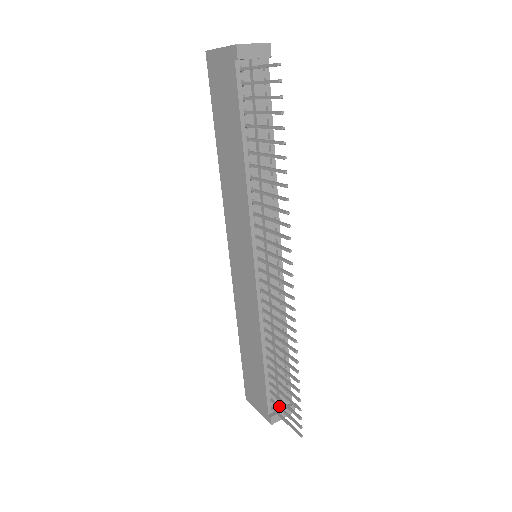
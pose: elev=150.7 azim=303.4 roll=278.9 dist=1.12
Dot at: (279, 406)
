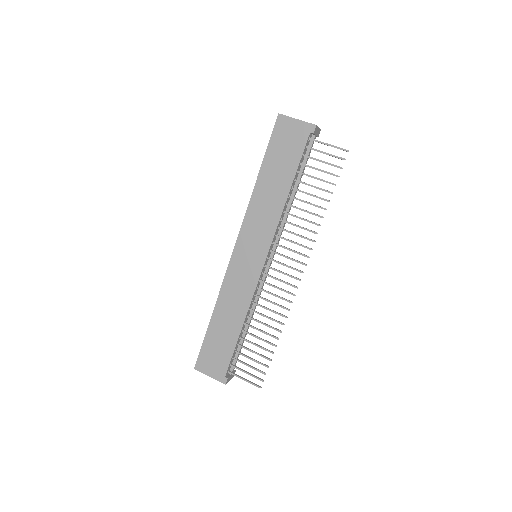
Dot at: (240, 368)
